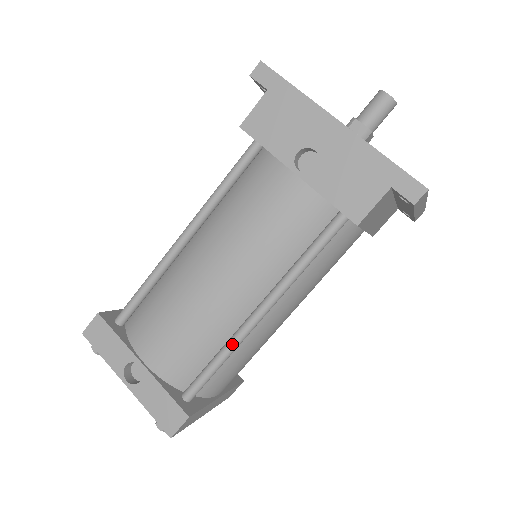
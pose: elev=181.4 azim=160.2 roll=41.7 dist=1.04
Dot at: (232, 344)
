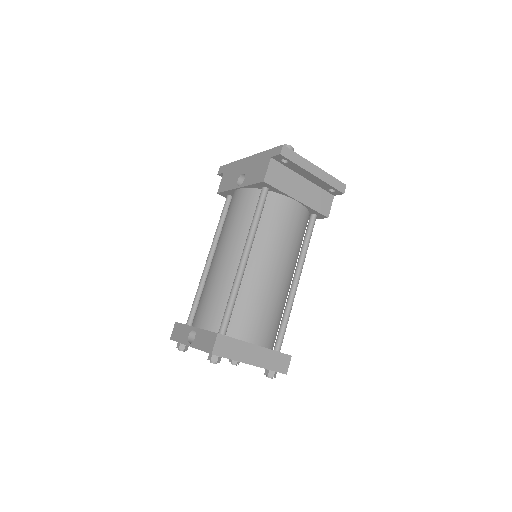
Dot at: (234, 283)
